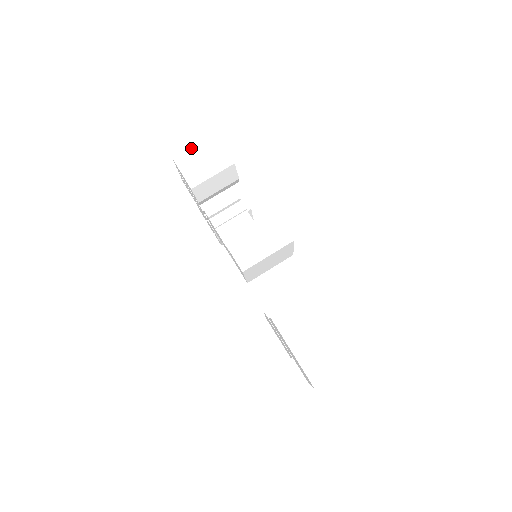
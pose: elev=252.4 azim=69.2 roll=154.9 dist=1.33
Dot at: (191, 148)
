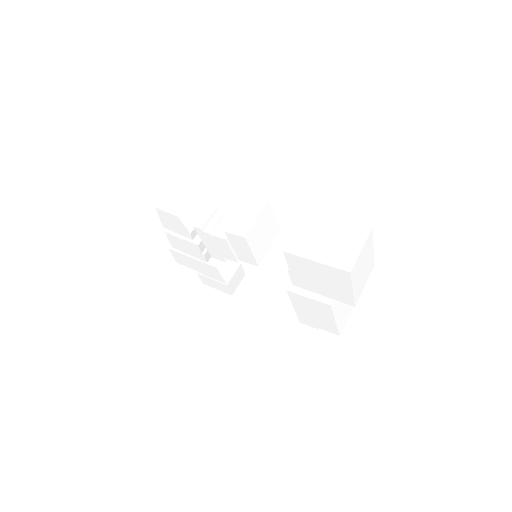
Dot at: (165, 196)
